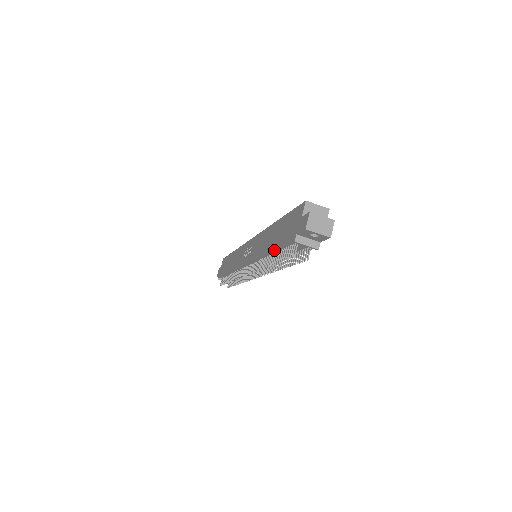
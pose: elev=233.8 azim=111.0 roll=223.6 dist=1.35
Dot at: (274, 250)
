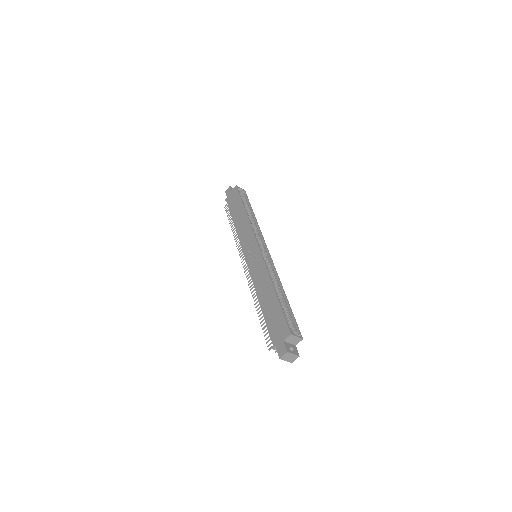
Dot at: (263, 312)
